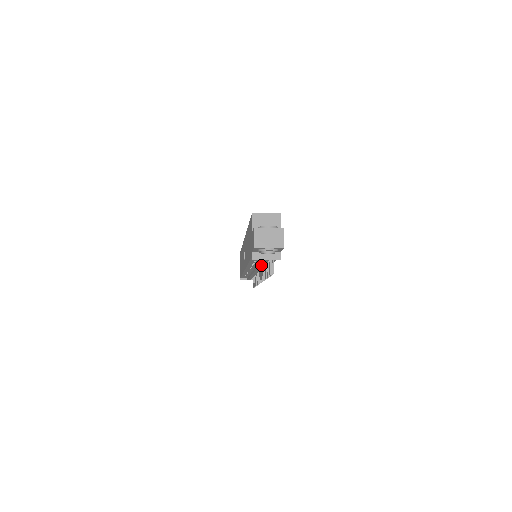
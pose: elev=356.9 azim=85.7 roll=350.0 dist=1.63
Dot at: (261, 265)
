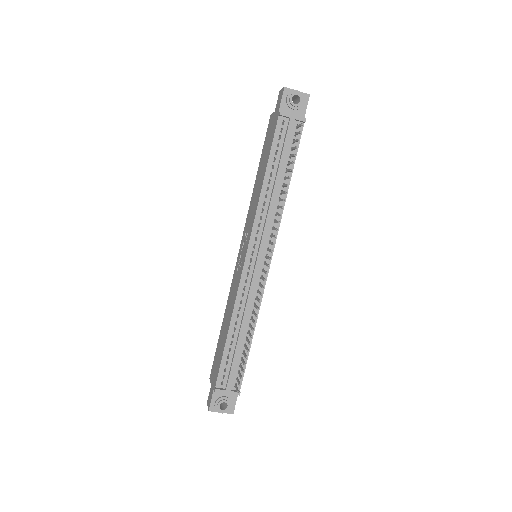
Dot at: (280, 167)
